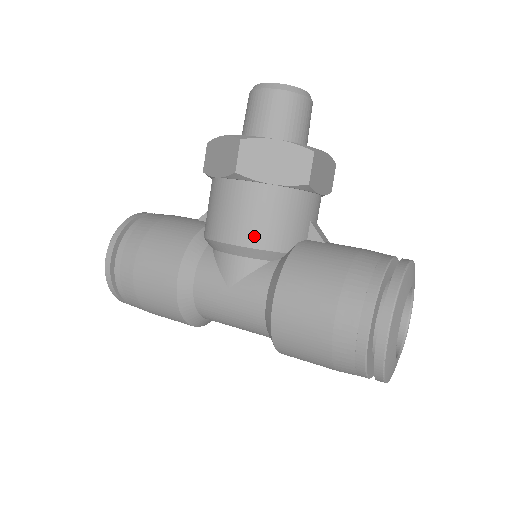
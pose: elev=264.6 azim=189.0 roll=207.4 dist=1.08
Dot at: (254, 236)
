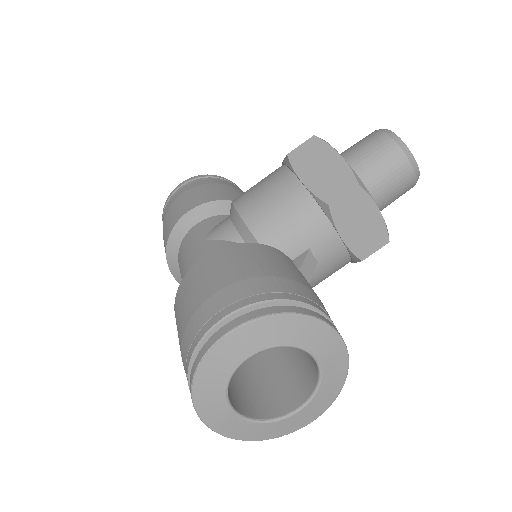
Dot at: (252, 210)
